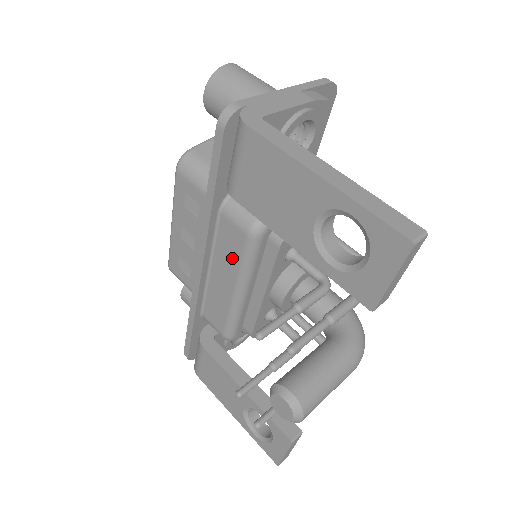
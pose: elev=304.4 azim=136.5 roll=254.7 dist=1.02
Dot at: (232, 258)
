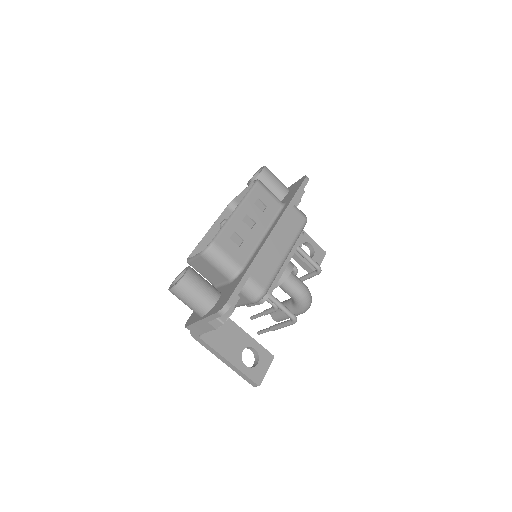
Dot at: occluded
